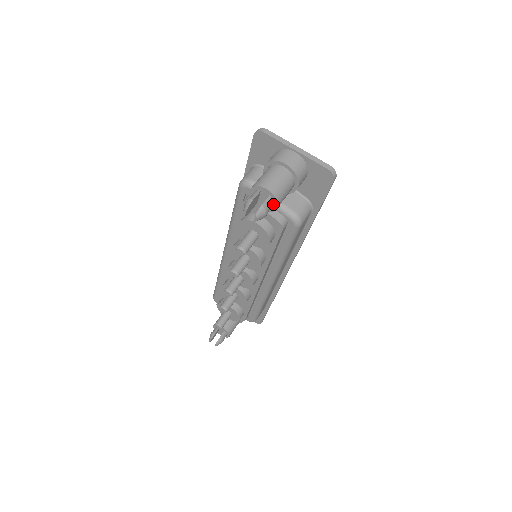
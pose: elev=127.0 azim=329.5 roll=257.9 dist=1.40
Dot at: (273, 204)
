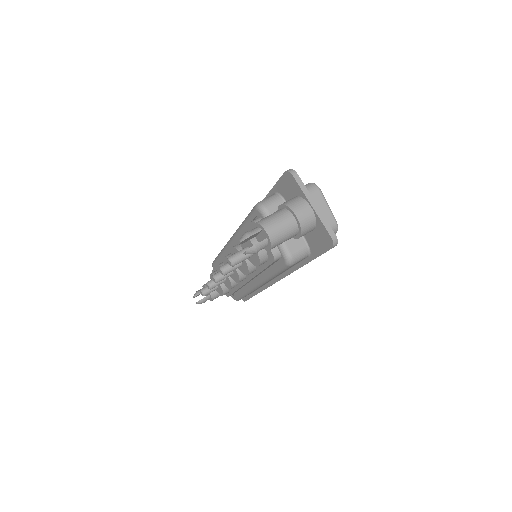
Dot at: (268, 245)
